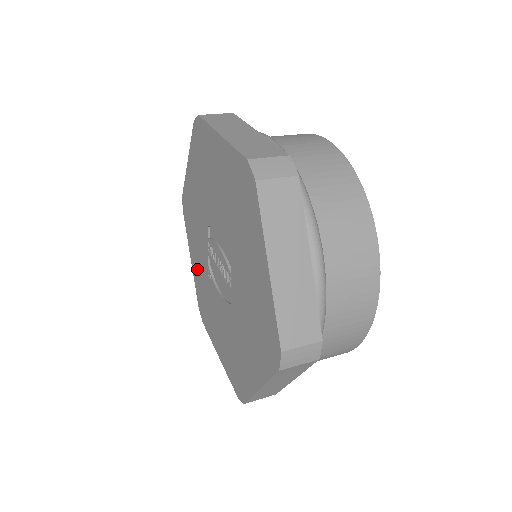
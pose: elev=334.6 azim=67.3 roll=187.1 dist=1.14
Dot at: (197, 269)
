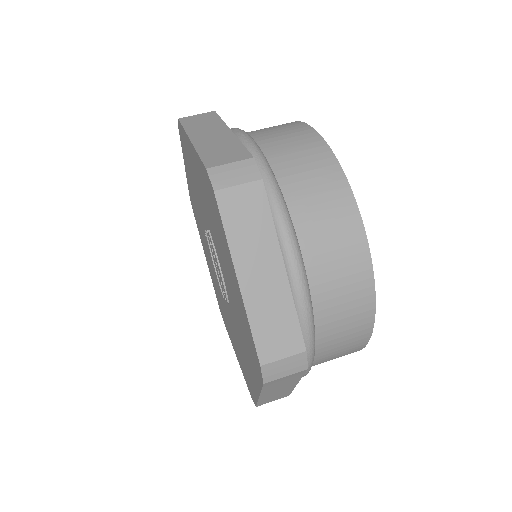
Dot at: (191, 191)
